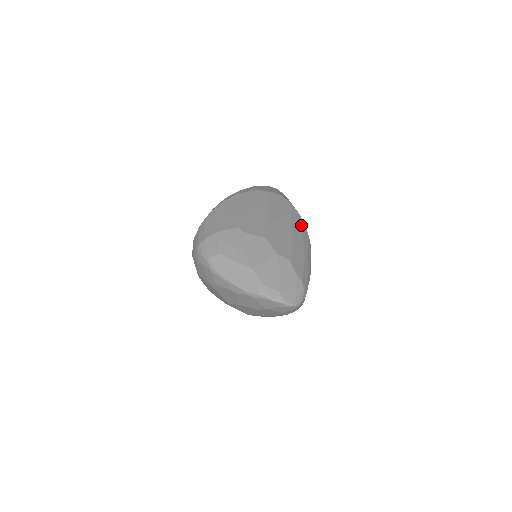
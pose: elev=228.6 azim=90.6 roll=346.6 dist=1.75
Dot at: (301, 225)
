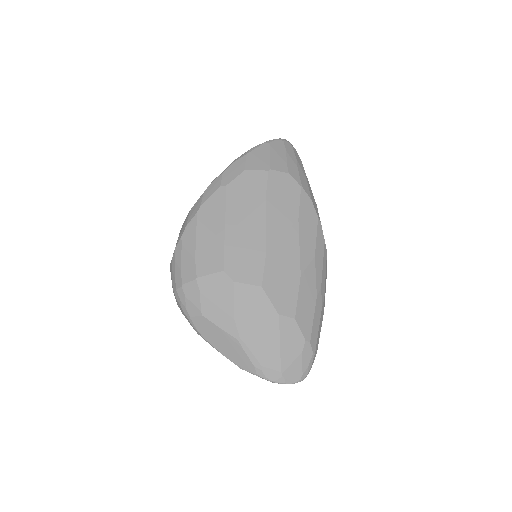
Dot at: (314, 226)
